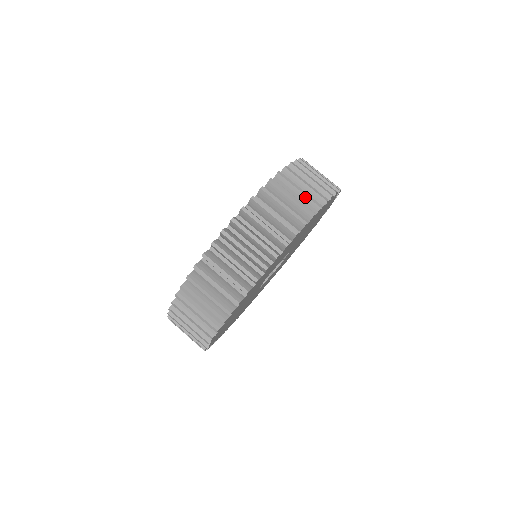
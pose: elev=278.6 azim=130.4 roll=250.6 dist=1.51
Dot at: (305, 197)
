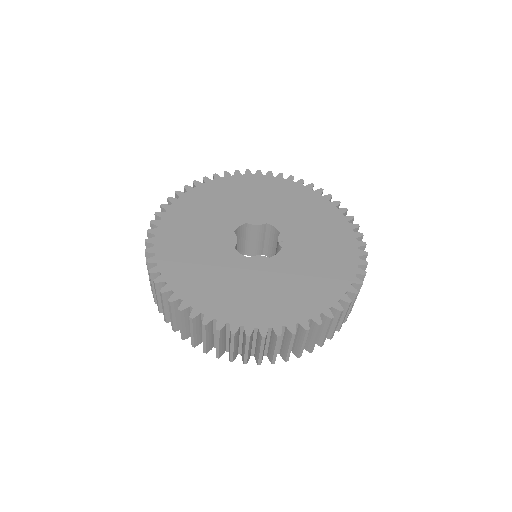
Dot at: (286, 352)
